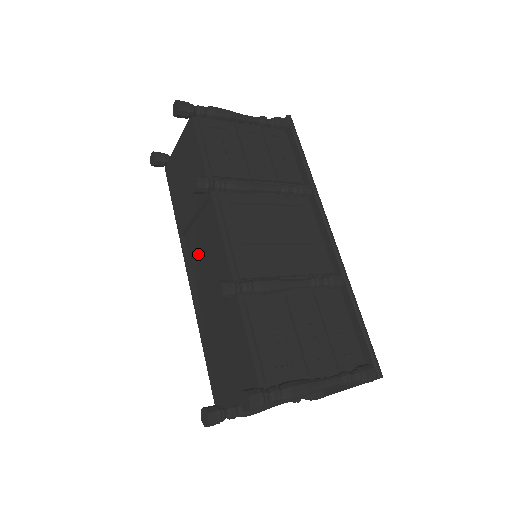
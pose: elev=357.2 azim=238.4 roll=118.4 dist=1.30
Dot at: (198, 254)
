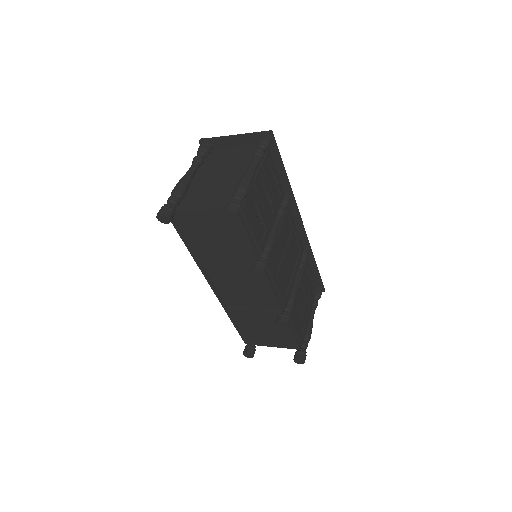
Dot at: (226, 280)
